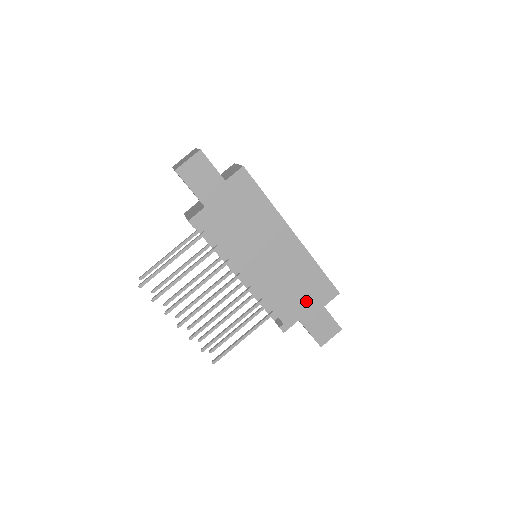
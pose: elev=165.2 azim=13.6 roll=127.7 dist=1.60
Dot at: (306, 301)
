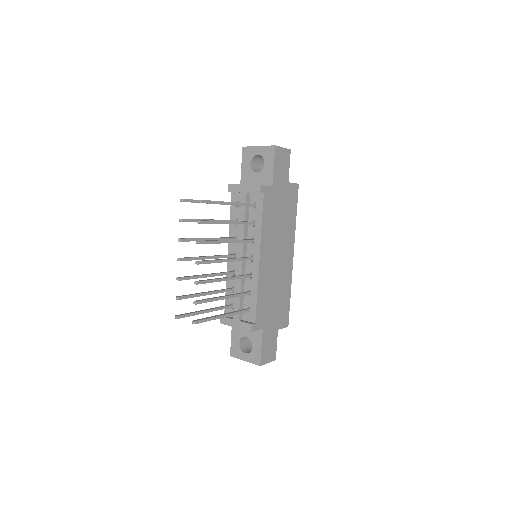
Dot at: (273, 315)
